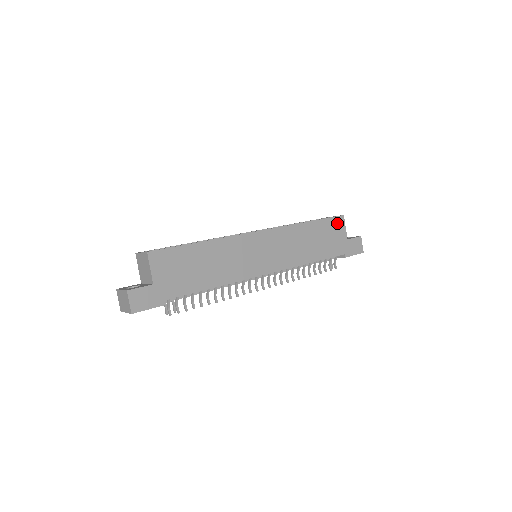
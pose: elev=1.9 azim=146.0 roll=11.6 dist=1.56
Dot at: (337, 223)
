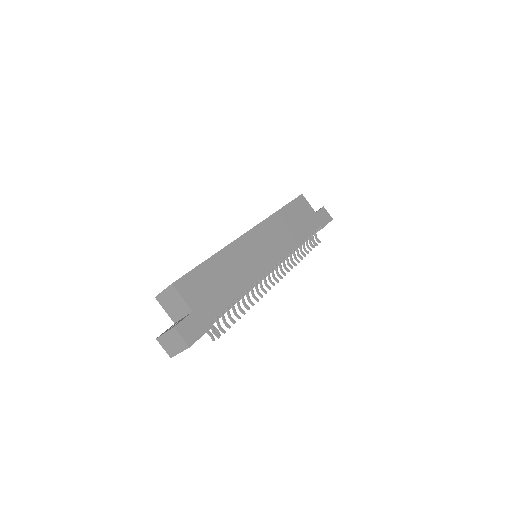
Dot at: (301, 202)
